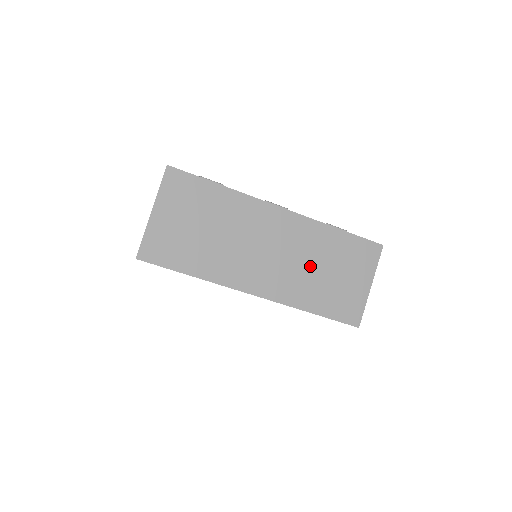
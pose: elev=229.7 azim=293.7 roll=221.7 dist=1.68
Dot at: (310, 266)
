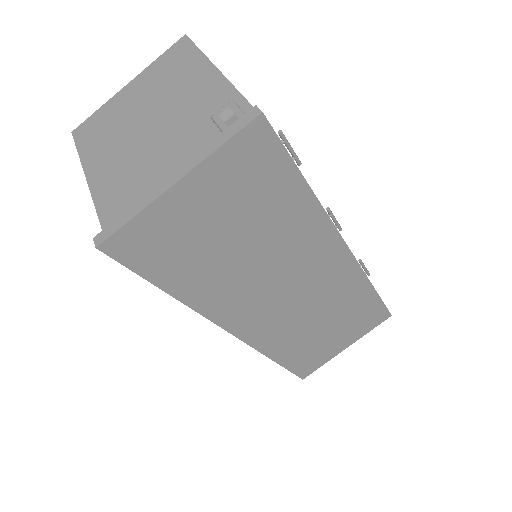
Dot at: (315, 318)
